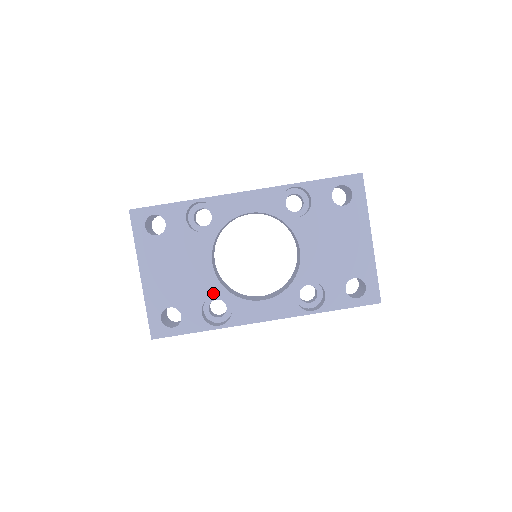
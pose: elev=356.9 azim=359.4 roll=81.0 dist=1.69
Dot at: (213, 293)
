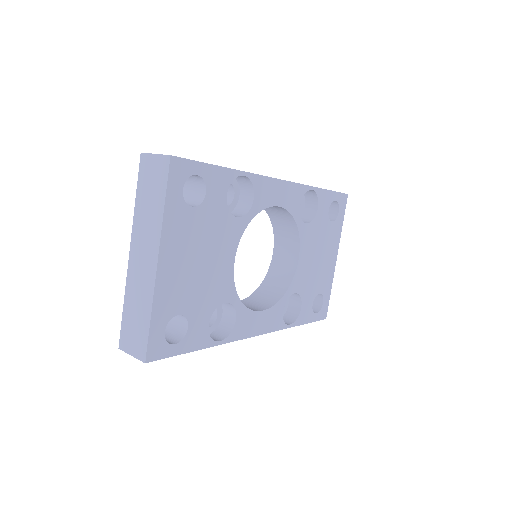
Dot at: (226, 298)
